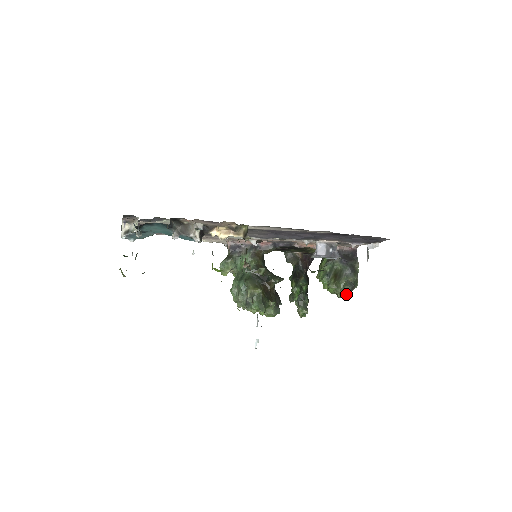
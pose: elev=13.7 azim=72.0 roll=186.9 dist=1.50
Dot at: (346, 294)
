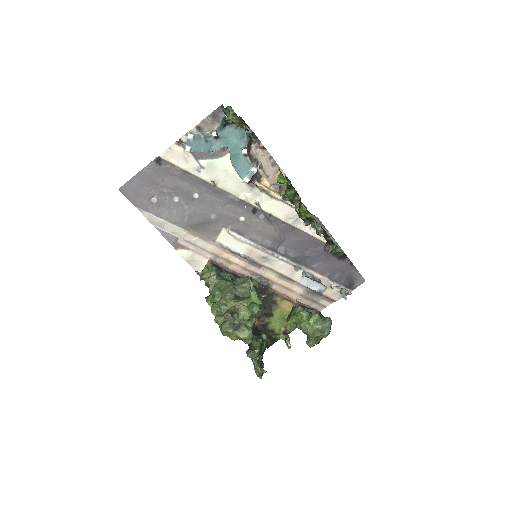
Dot at: (325, 329)
